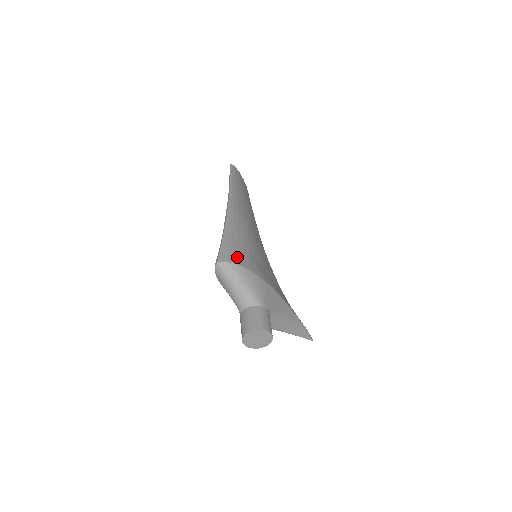
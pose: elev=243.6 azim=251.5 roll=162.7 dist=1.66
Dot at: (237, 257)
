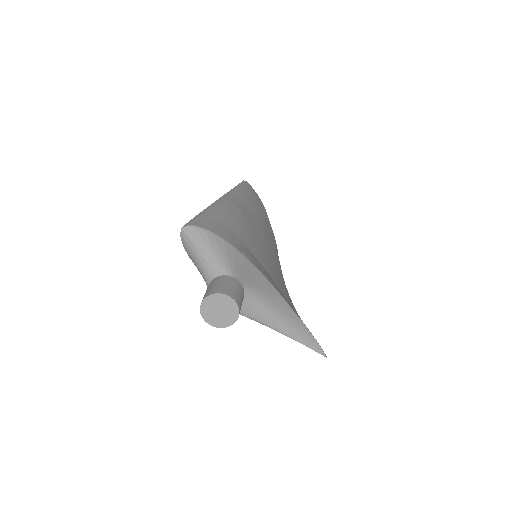
Dot at: (209, 225)
